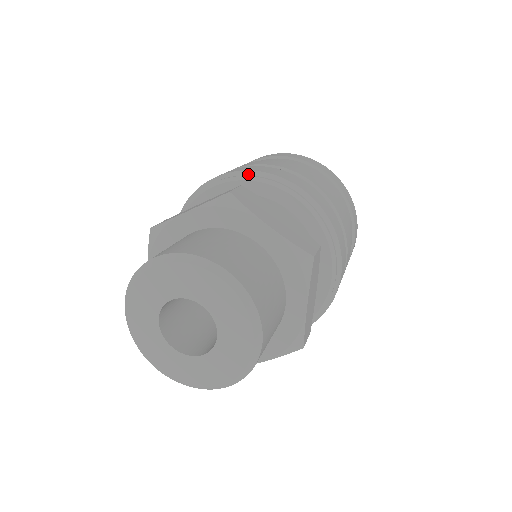
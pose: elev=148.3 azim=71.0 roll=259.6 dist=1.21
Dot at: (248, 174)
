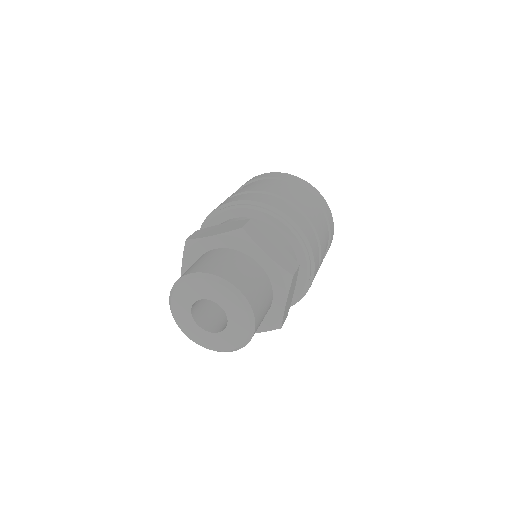
Dot at: (256, 204)
